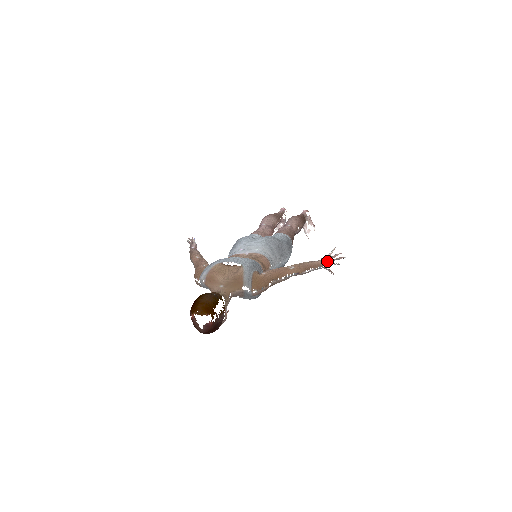
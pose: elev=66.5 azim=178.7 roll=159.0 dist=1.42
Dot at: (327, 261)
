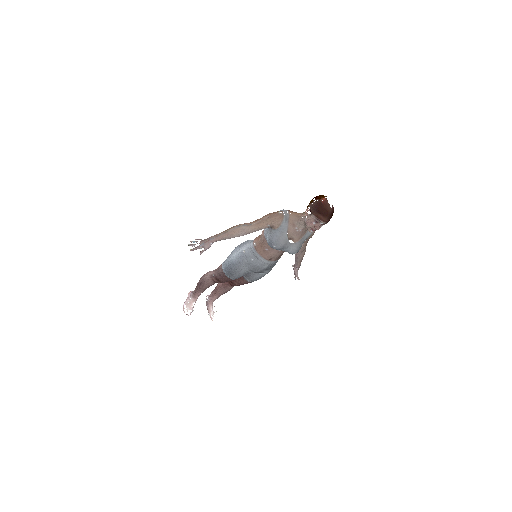
Dot at: occluded
